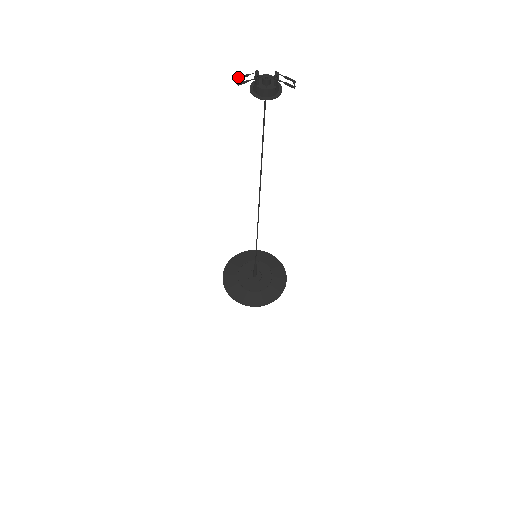
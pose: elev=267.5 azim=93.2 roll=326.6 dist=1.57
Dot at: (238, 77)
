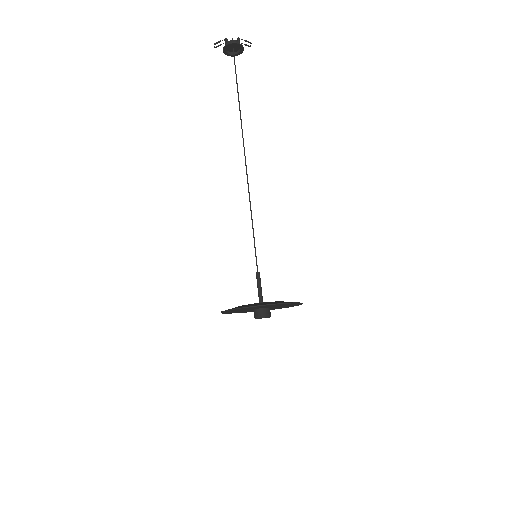
Dot at: (214, 47)
